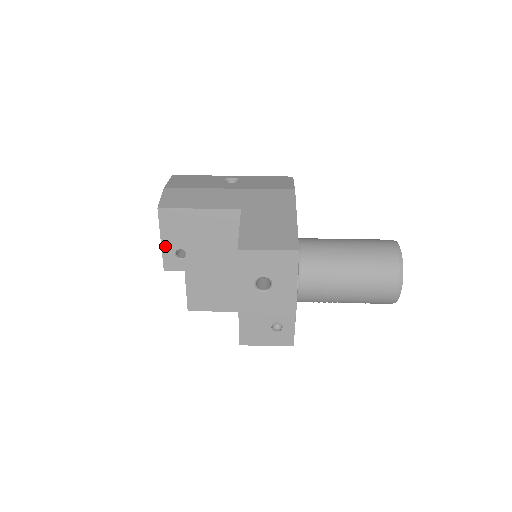
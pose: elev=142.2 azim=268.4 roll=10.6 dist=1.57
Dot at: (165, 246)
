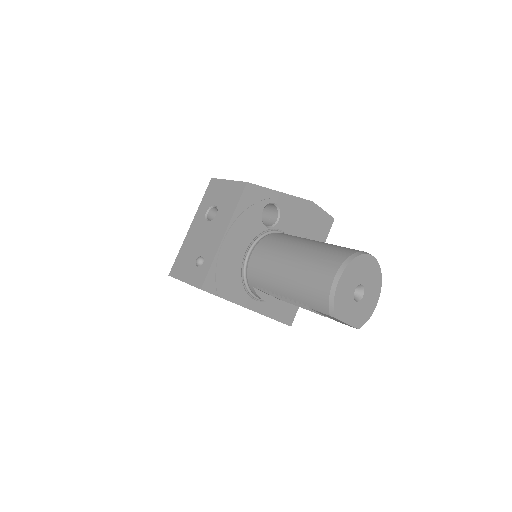
Dot at: occluded
